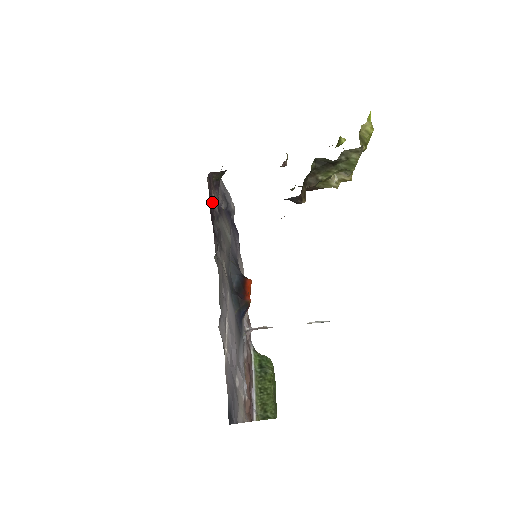
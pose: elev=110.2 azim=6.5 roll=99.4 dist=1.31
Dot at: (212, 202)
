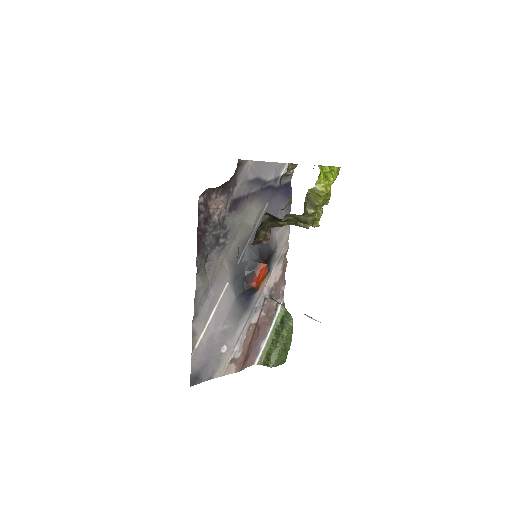
Dot at: (203, 220)
